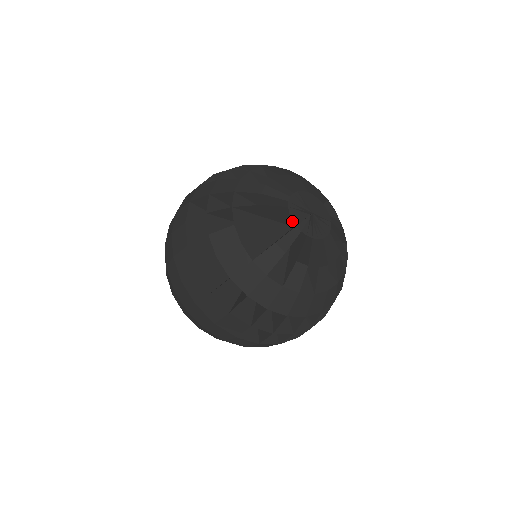
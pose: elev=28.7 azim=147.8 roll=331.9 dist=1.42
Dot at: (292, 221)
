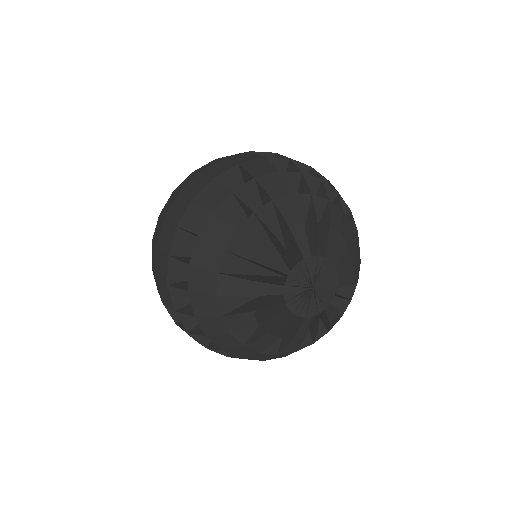
Dot at: occluded
